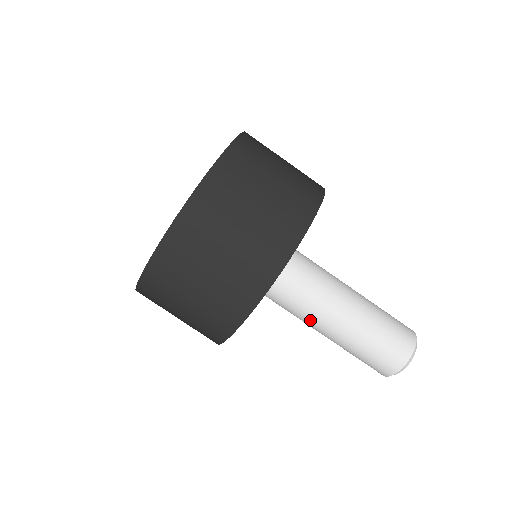
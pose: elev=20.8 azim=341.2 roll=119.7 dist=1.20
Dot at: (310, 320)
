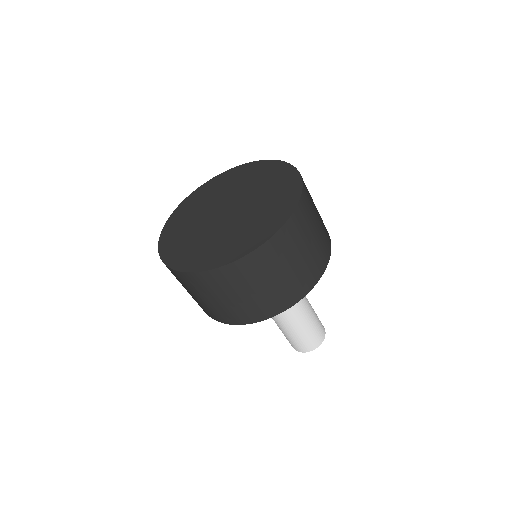
Dot at: occluded
